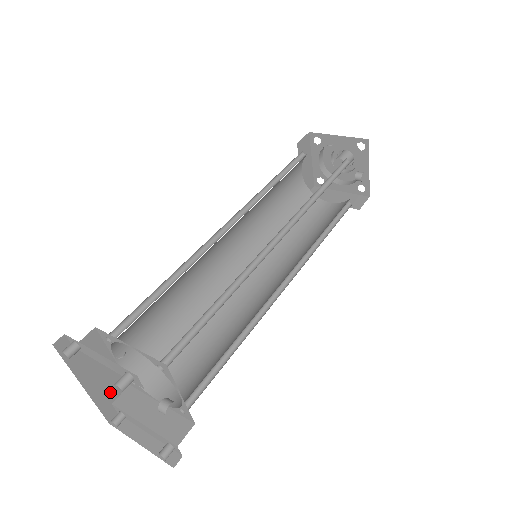
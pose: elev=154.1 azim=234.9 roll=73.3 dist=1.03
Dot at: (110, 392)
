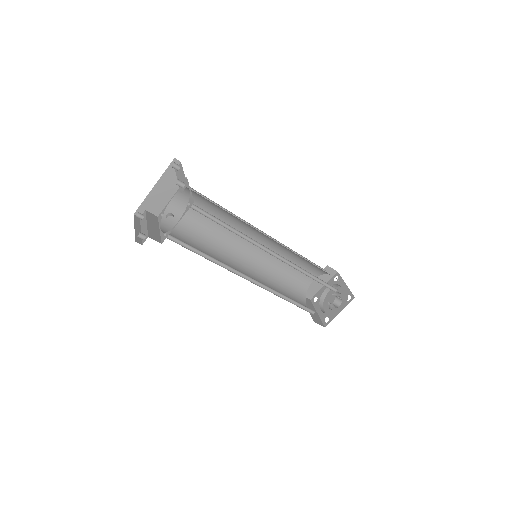
Dot at: (152, 205)
